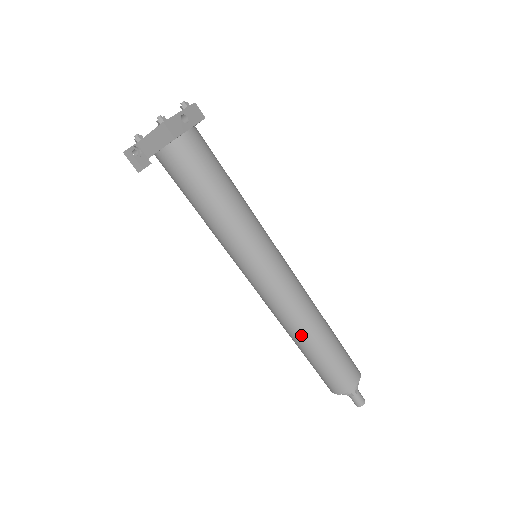
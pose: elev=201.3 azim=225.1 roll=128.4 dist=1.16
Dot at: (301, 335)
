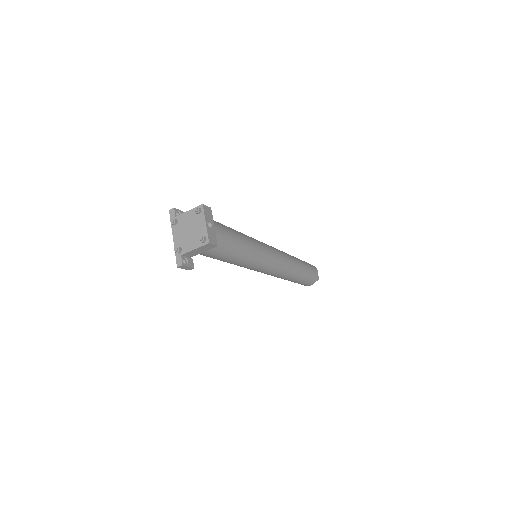
Dot at: (291, 277)
